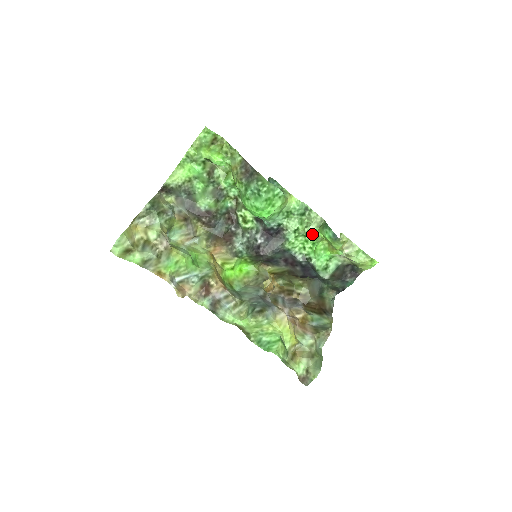
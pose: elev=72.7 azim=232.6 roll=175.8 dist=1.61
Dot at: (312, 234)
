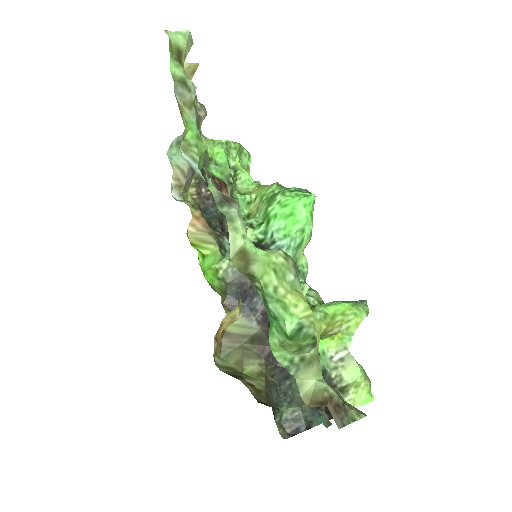
Dot at: (311, 305)
